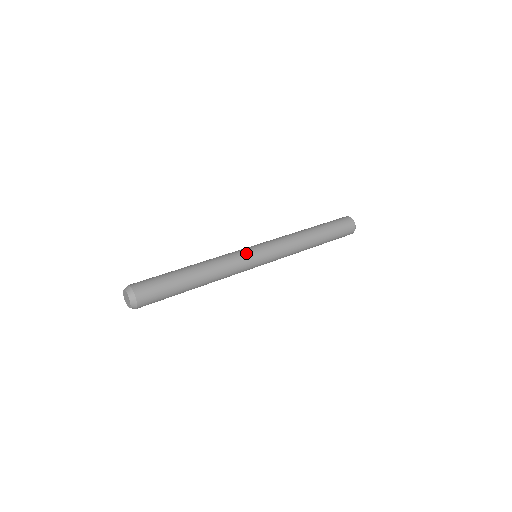
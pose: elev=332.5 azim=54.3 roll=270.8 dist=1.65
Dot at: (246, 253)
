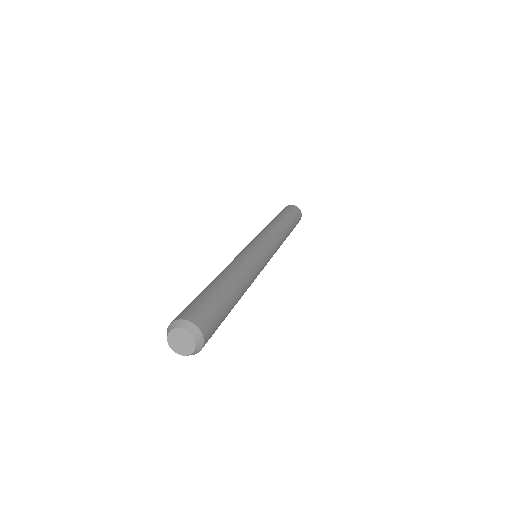
Dot at: (244, 250)
